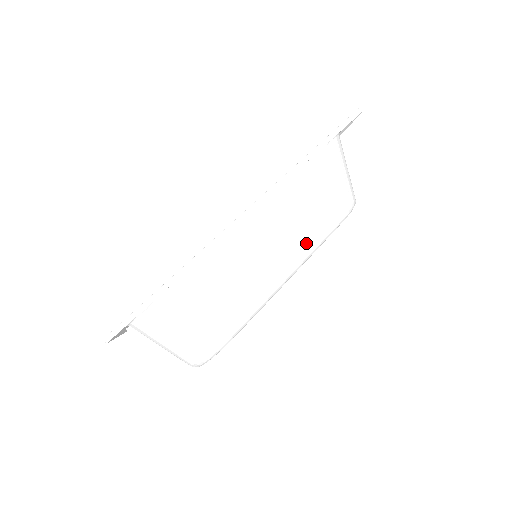
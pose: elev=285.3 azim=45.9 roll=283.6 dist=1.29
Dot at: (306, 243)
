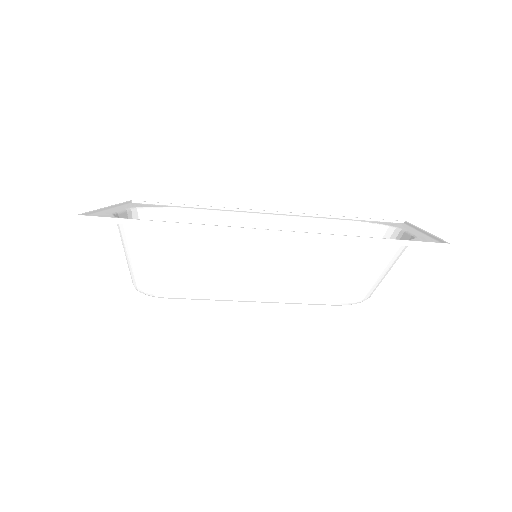
Dot at: (289, 293)
